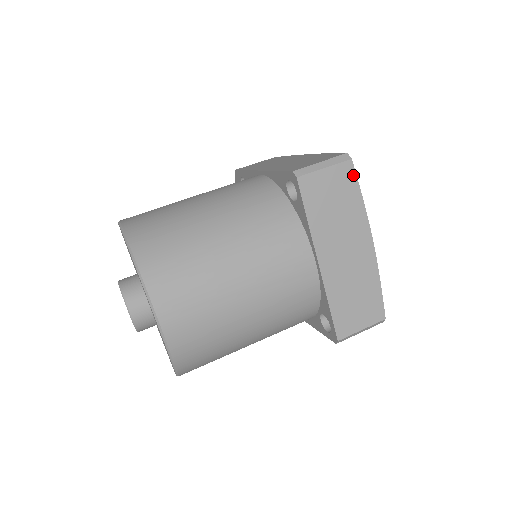
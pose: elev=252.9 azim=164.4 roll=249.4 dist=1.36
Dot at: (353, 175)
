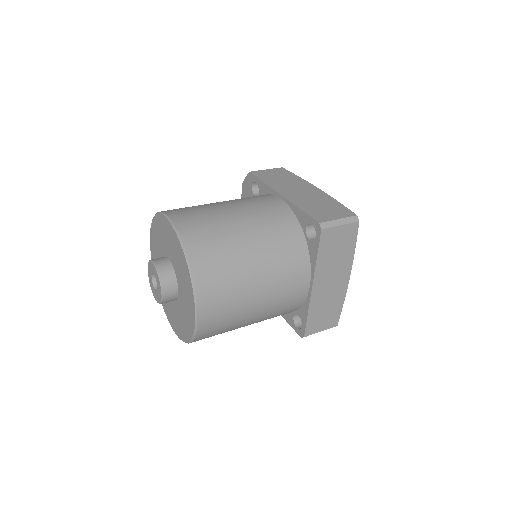
Dot at: (356, 232)
